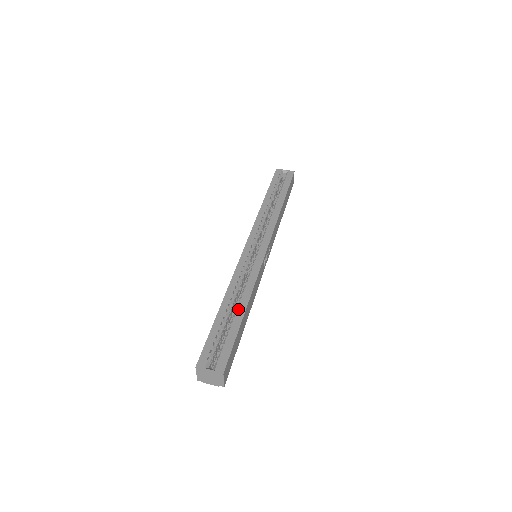
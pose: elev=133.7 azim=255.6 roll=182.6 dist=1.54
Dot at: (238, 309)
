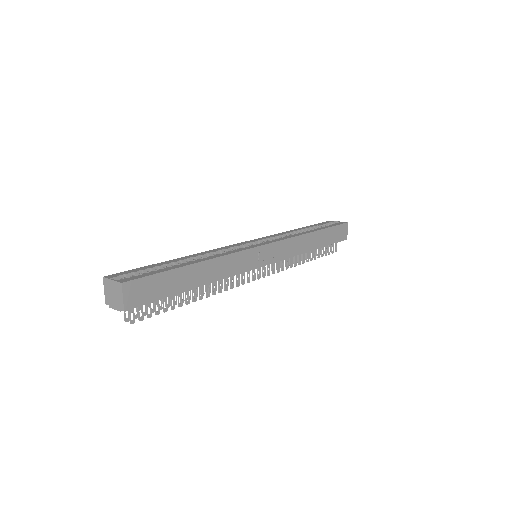
Dot at: (190, 261)
